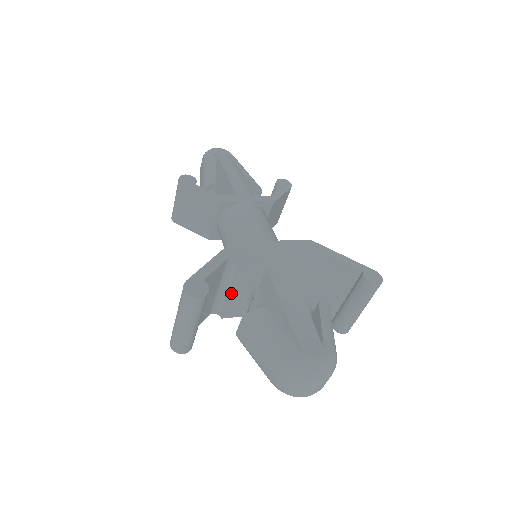
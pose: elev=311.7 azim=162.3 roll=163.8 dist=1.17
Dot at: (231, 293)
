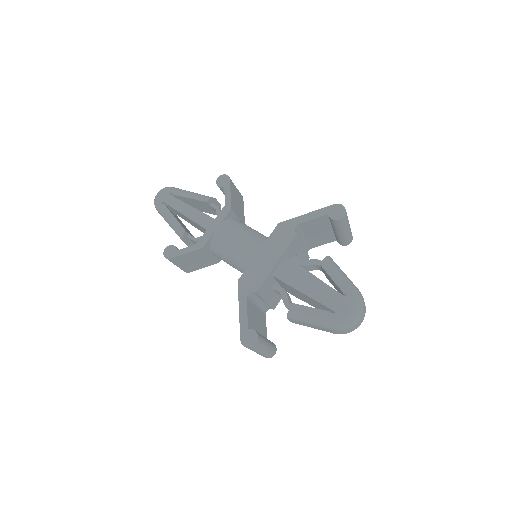
Dot at: (266, 301)
